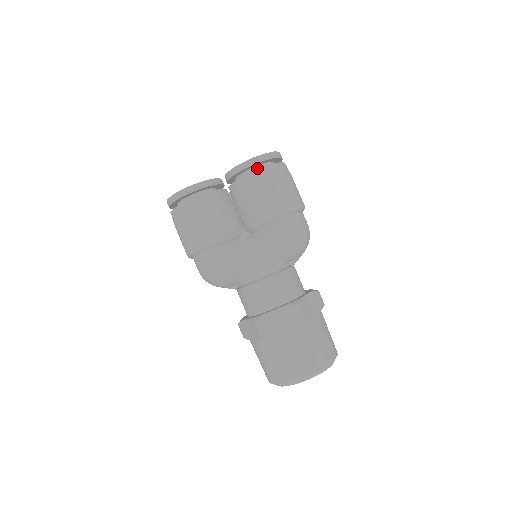
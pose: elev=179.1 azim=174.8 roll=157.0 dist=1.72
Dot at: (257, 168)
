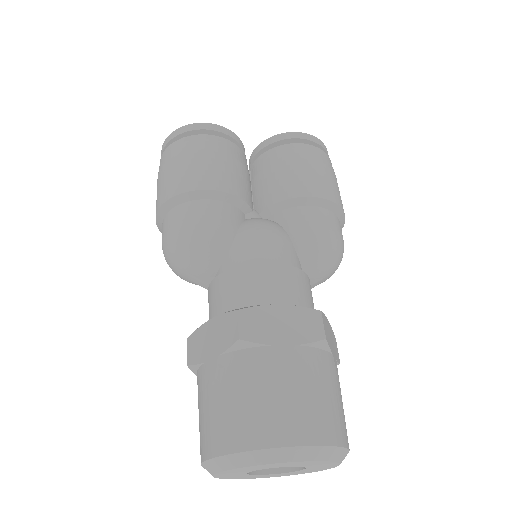
Dot at: occluded
